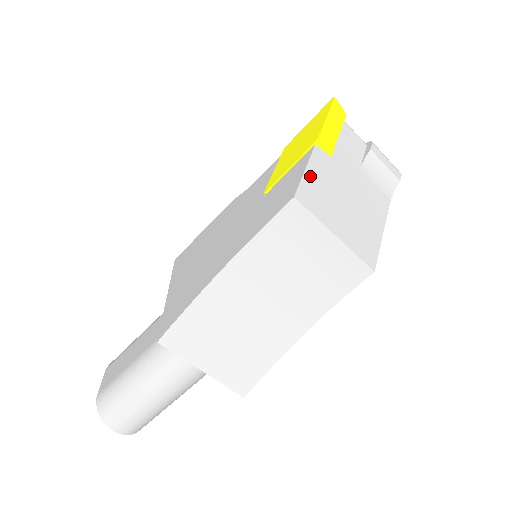
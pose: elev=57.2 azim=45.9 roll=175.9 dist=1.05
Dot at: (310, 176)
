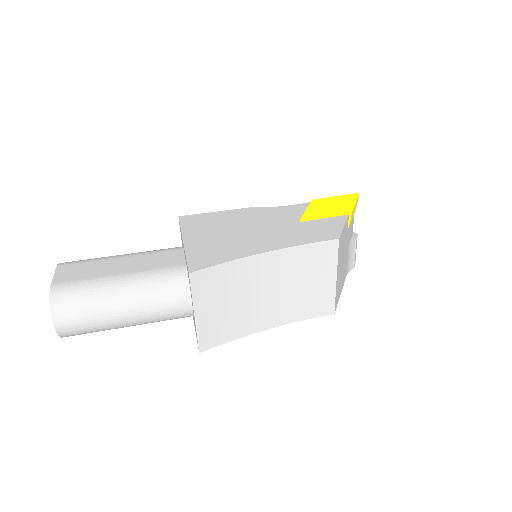
Dot at: (343, 232)
